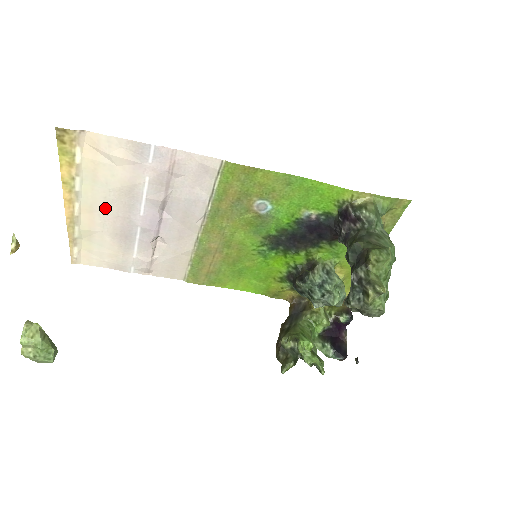
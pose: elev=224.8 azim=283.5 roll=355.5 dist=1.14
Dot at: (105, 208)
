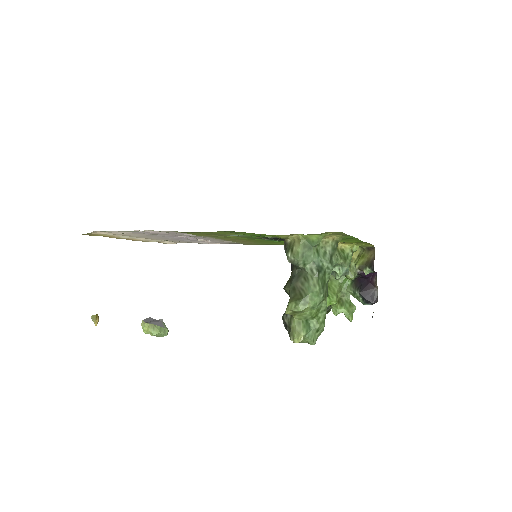
Dot at: occluded
